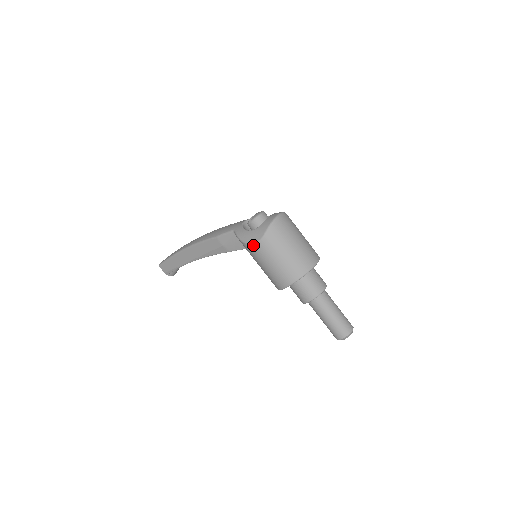
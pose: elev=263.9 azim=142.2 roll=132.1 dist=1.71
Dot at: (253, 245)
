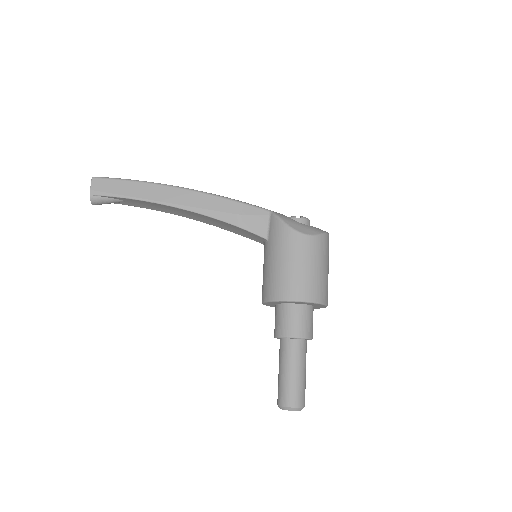
Dot at: (301, 234)
